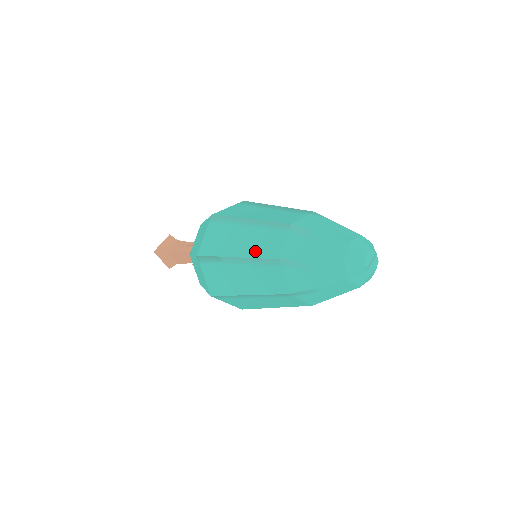
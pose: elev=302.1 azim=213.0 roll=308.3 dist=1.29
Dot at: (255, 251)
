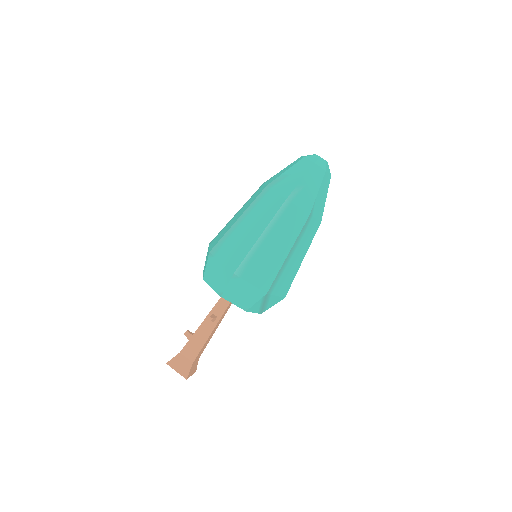
Dot at: (249, 204)
